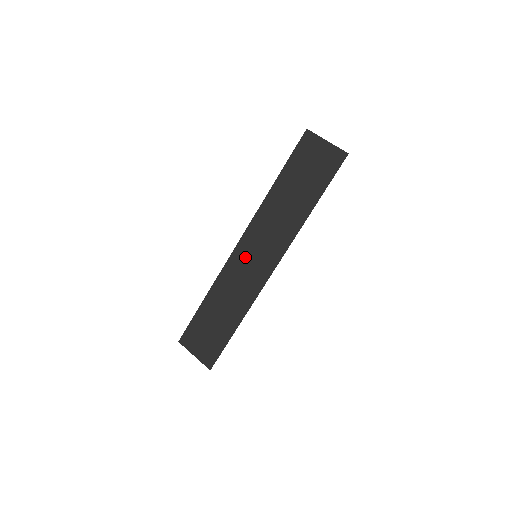
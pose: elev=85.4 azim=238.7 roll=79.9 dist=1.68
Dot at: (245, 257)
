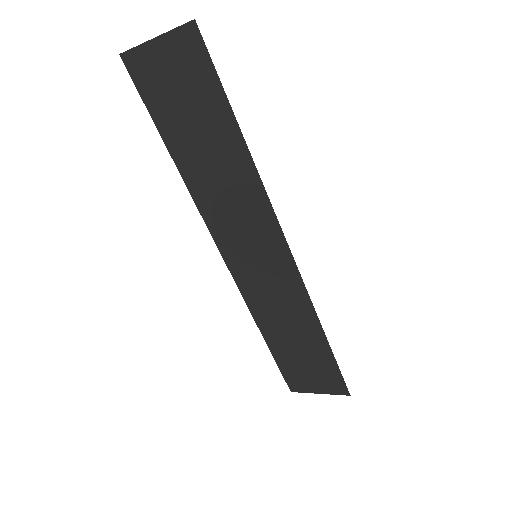
Dot at: (248, 267)
